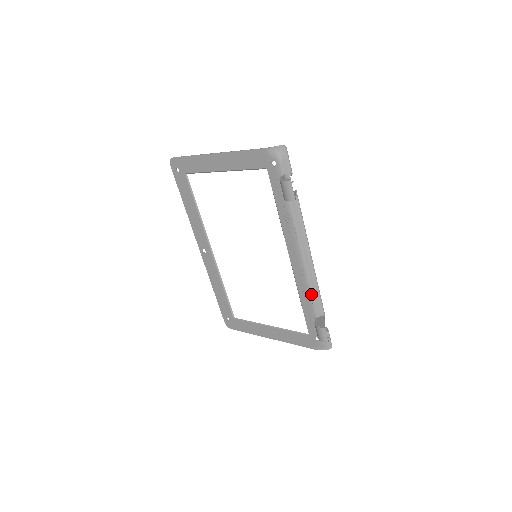
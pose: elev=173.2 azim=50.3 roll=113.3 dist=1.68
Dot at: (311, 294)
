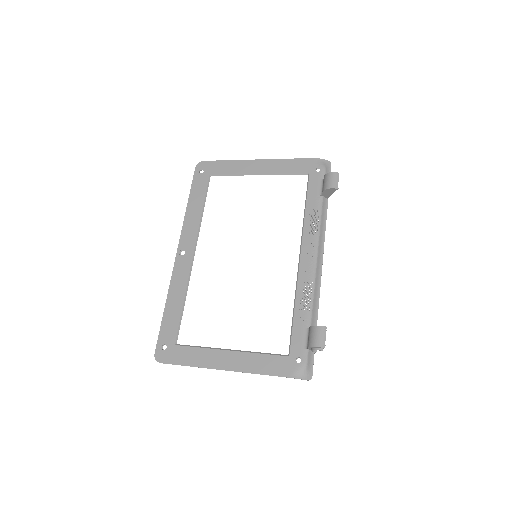
Dot at: (312, 298)
